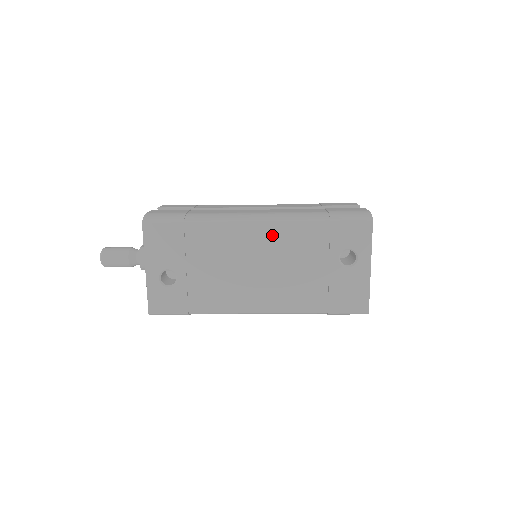
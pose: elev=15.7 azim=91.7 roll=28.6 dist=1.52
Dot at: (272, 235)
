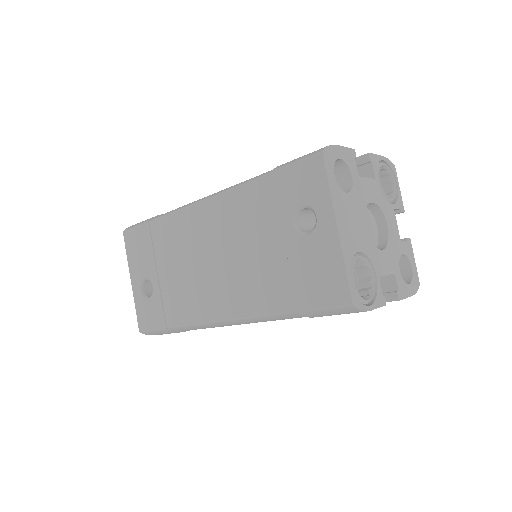
Dot at: (219, 213)
